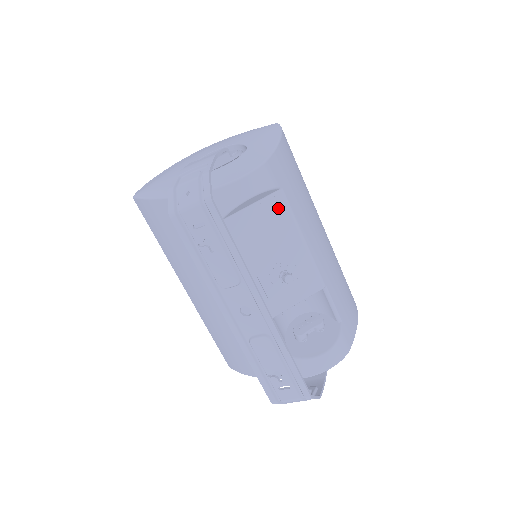
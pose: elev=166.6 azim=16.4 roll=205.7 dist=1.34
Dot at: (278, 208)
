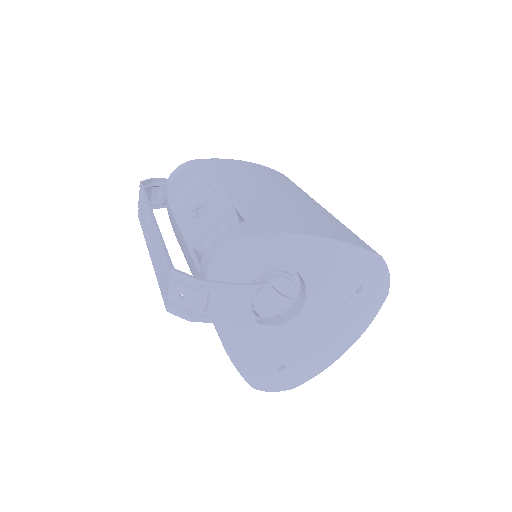
Dot at: (201, 177)
